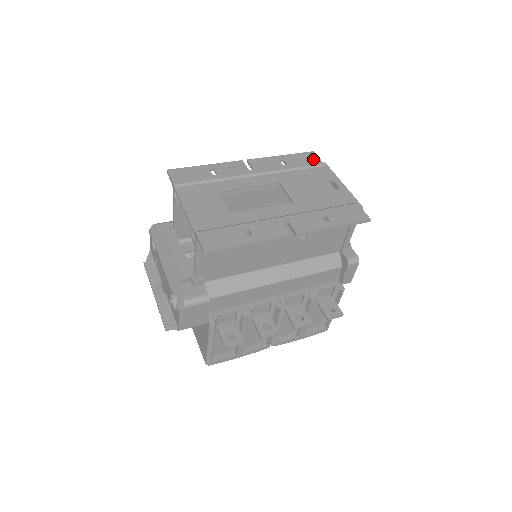
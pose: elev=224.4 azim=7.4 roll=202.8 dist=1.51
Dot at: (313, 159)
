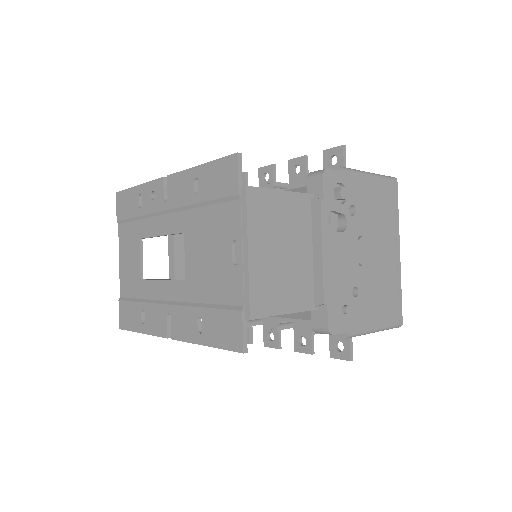
Dot at: (229, 179)
